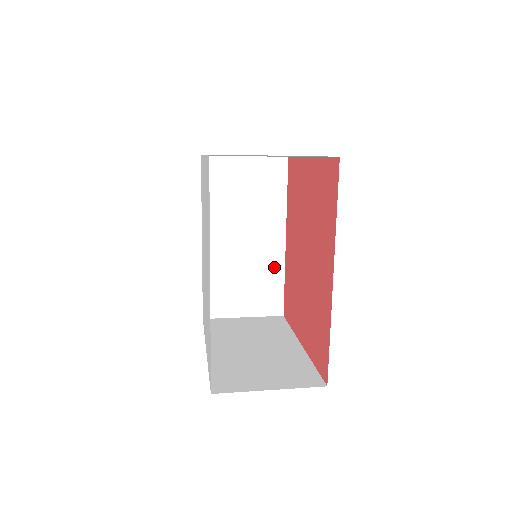
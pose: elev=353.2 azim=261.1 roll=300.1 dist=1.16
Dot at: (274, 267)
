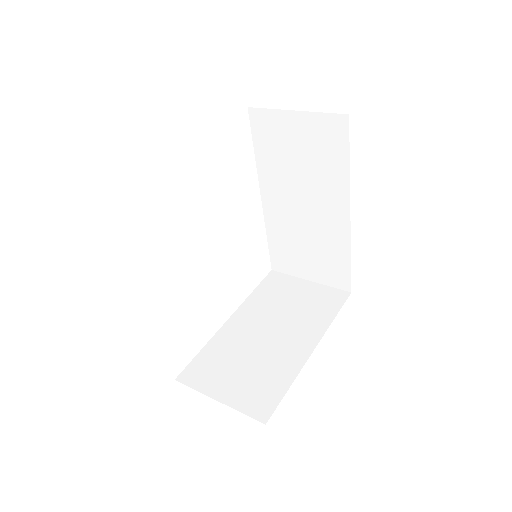
Dot at: (338, 242)
